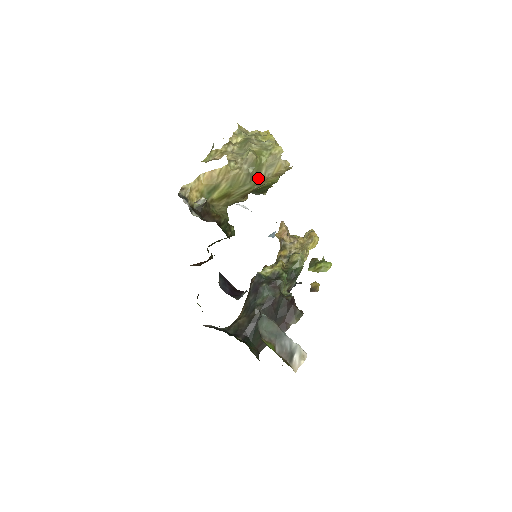
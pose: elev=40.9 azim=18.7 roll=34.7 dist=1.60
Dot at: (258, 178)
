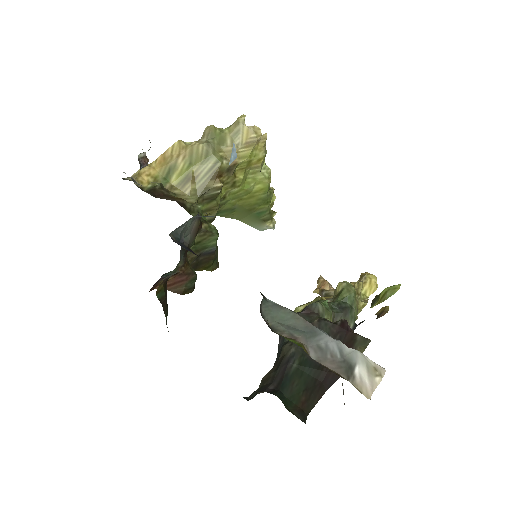
Dot at: (225, 151)
